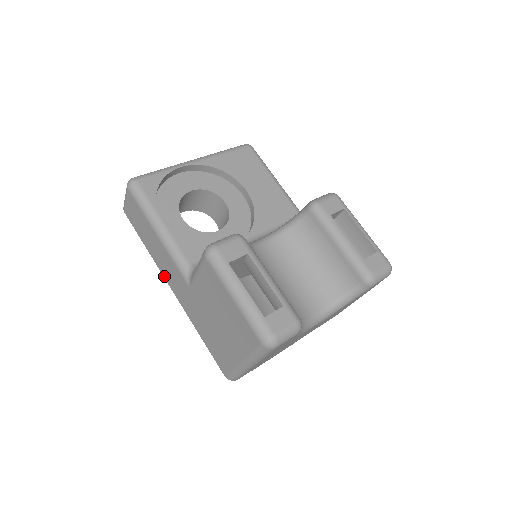
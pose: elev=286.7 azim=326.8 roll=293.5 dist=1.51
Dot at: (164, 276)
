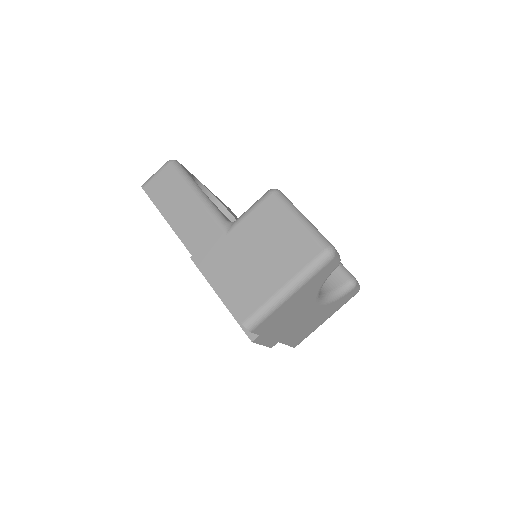
Dot at: (181, 237)
